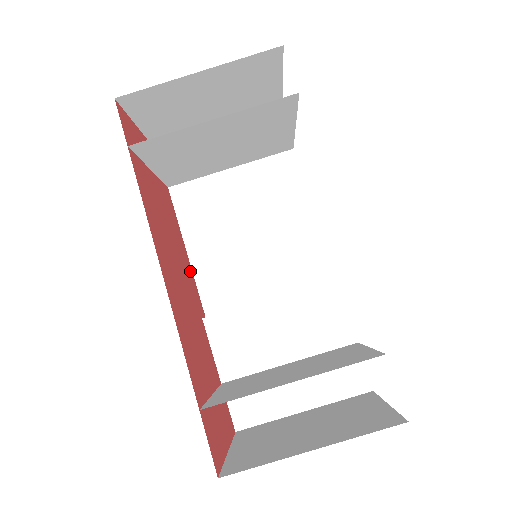
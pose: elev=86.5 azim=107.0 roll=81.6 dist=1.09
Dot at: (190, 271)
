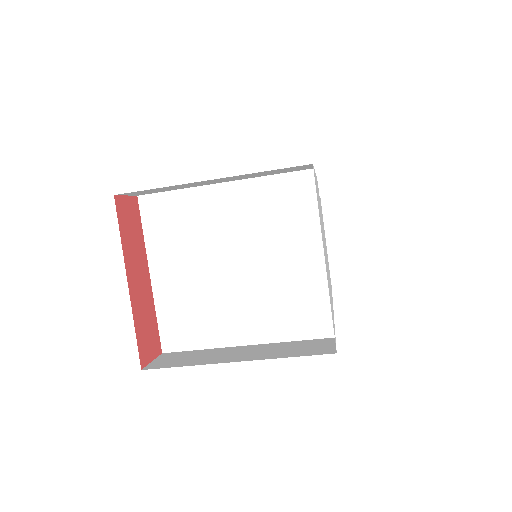
Dot at: occluded
